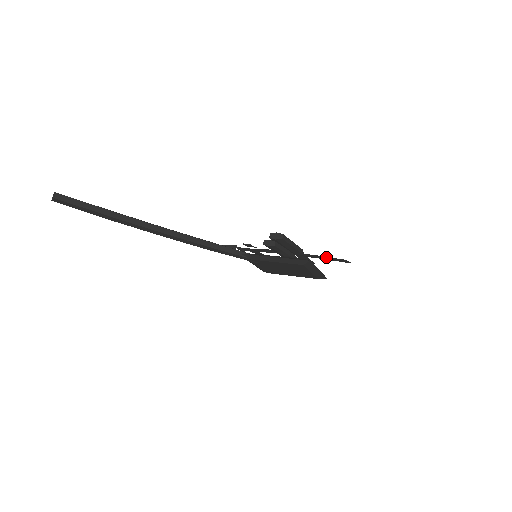
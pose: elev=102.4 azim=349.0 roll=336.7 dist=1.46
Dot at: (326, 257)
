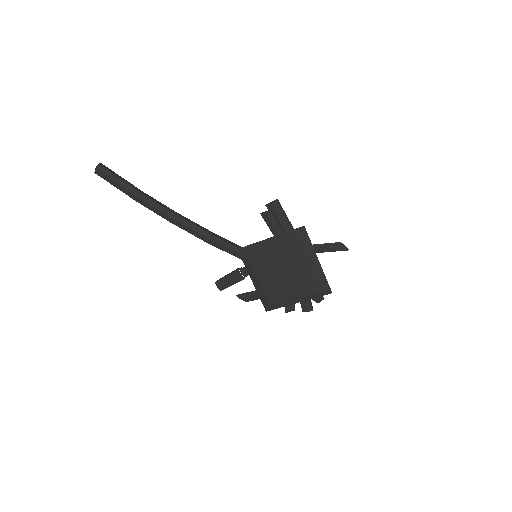
Dot at: (323, 245)
